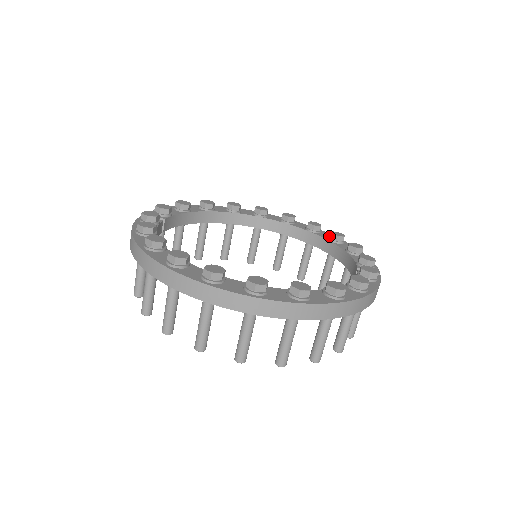
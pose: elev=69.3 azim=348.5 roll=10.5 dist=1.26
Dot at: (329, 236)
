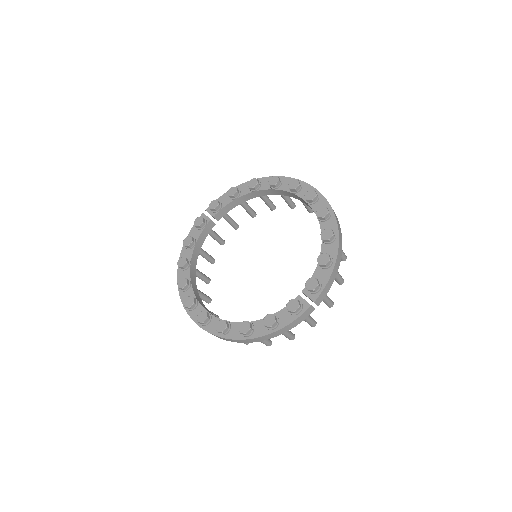
Dot at: occluded
